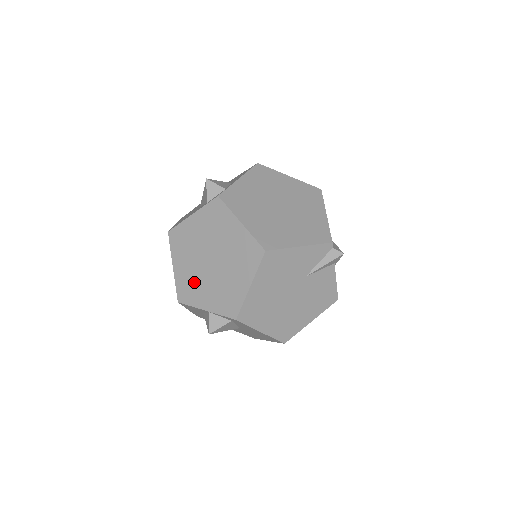
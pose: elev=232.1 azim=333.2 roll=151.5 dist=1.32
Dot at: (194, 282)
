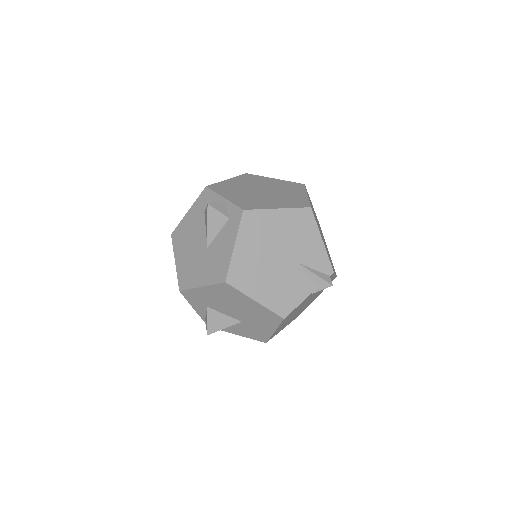
Dot at: (234, 189)
